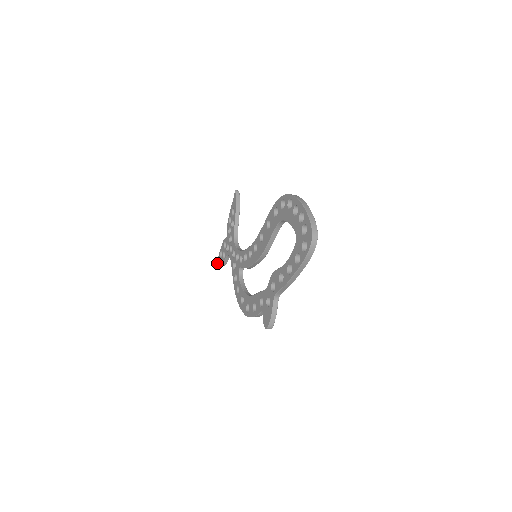
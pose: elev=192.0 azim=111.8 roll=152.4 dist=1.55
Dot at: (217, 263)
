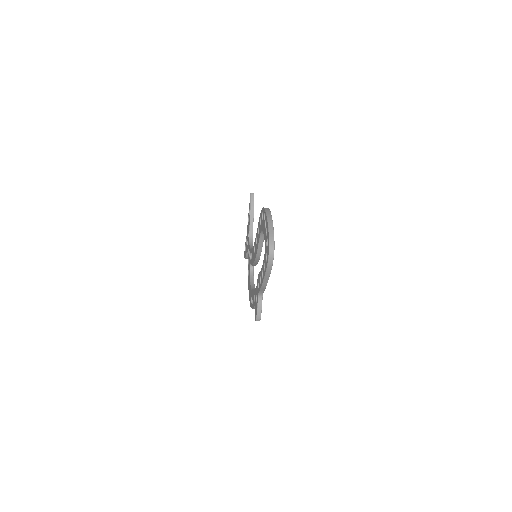
Dot at: (244, 255)
